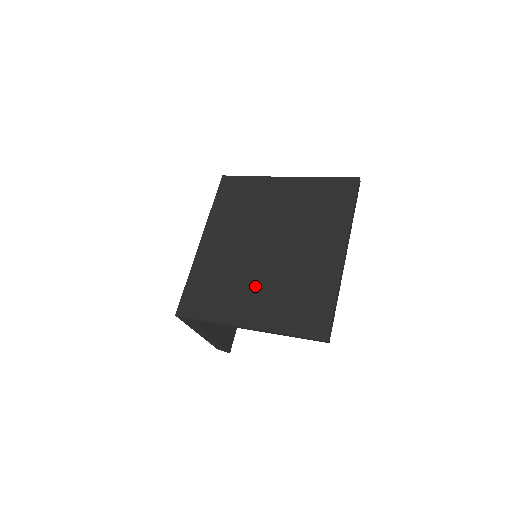
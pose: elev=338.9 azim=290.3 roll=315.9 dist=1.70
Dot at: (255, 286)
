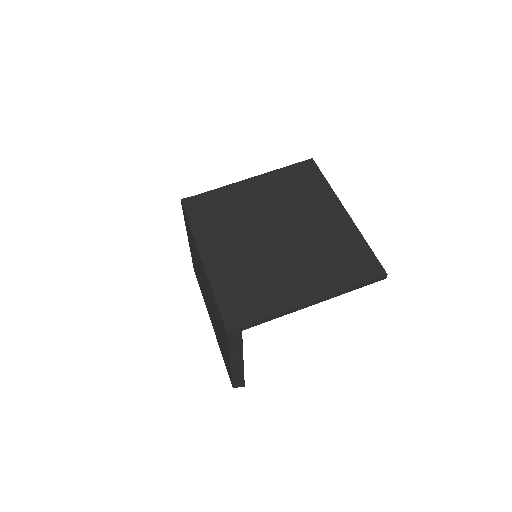
Dot at: (290, 268)
